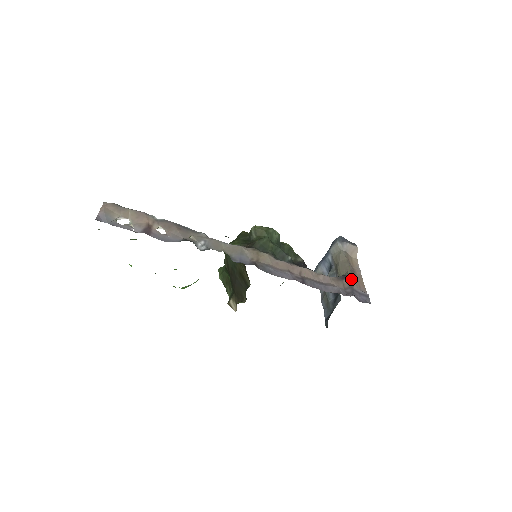
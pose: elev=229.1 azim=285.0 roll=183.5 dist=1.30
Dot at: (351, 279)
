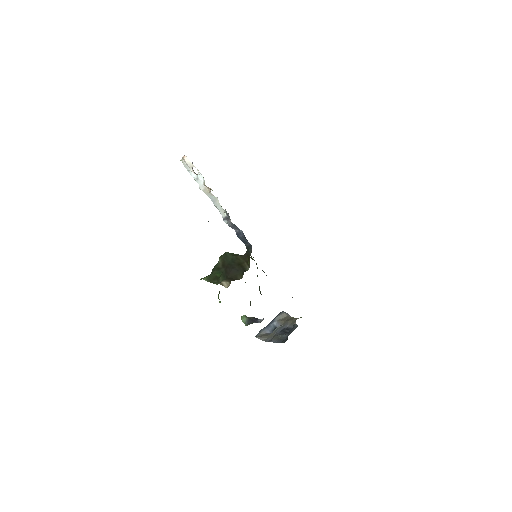
Dot at: occluded
